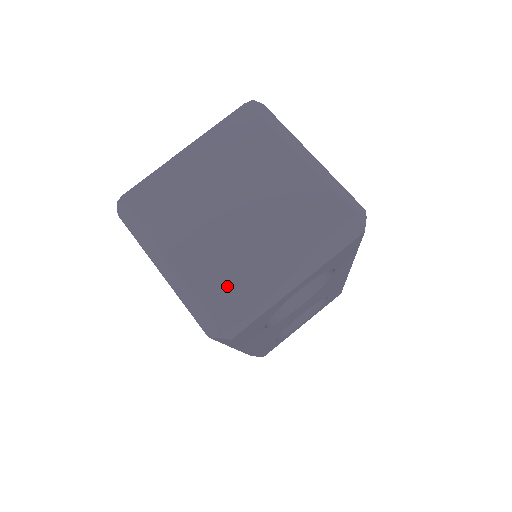
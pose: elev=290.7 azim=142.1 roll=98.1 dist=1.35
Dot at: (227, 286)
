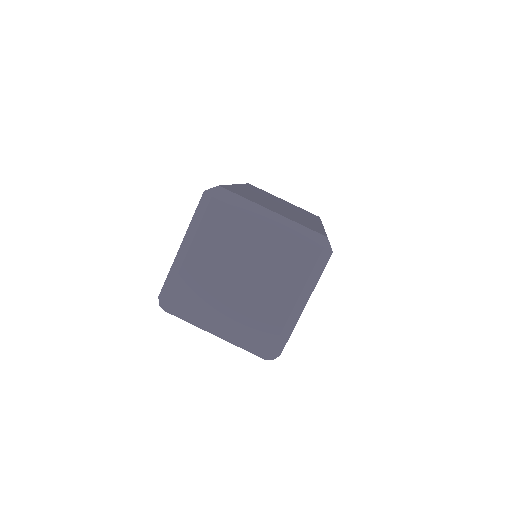
Dot at: (263, 330)
